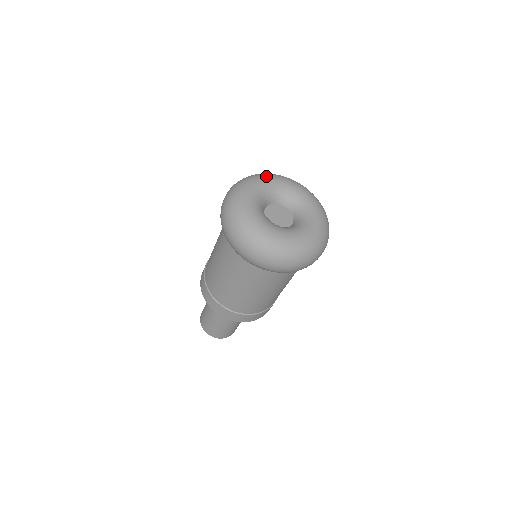
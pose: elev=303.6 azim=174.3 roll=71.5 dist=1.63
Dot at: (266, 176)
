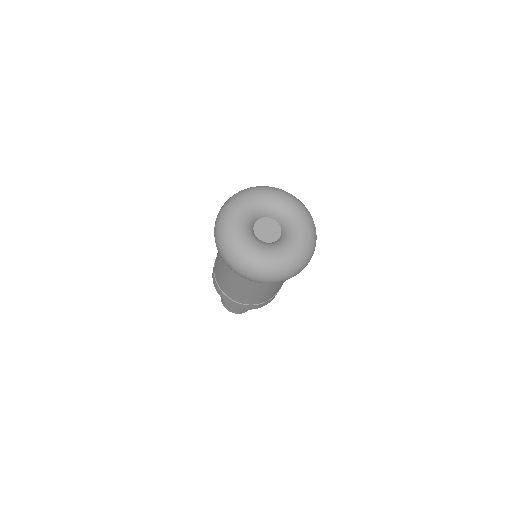
Dot at: (240, 200)
